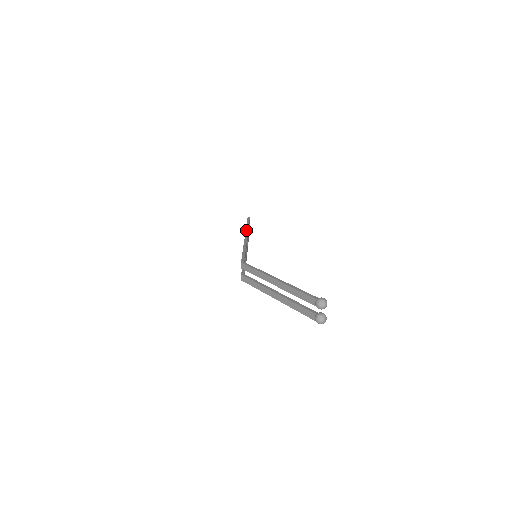
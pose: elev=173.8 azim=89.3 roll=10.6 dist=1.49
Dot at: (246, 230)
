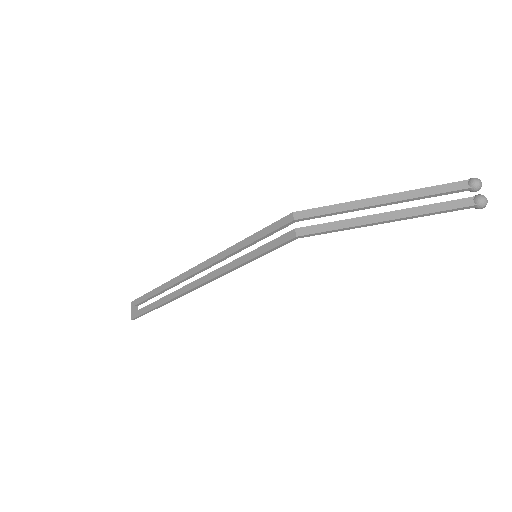
Dot at: (180, 274)
